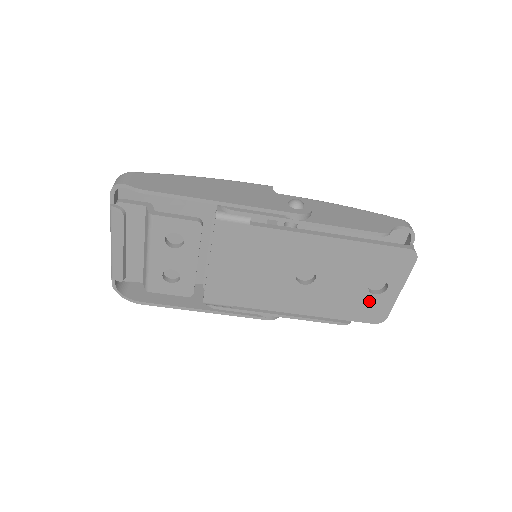
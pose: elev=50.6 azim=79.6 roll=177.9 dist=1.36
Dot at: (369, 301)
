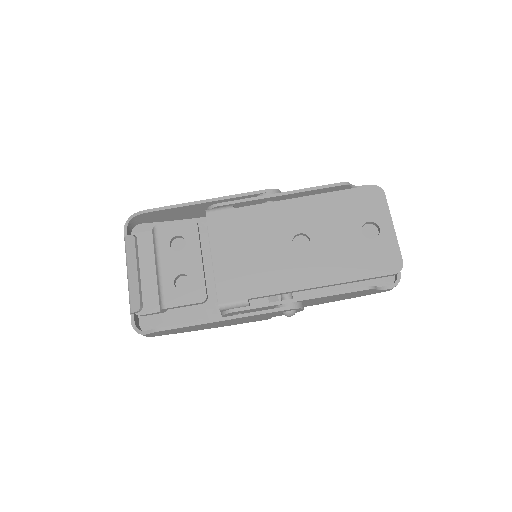
Dot at: (373, 248)
